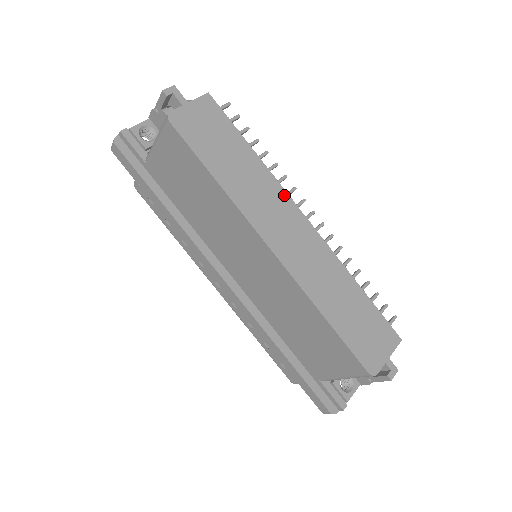
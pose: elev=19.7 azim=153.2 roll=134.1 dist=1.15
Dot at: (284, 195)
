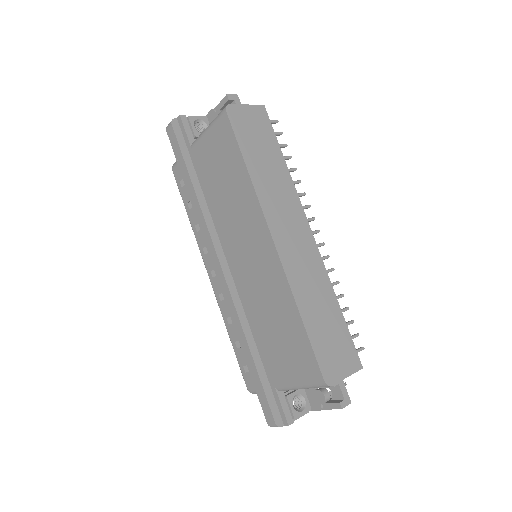
Dot at: (299, 205)
